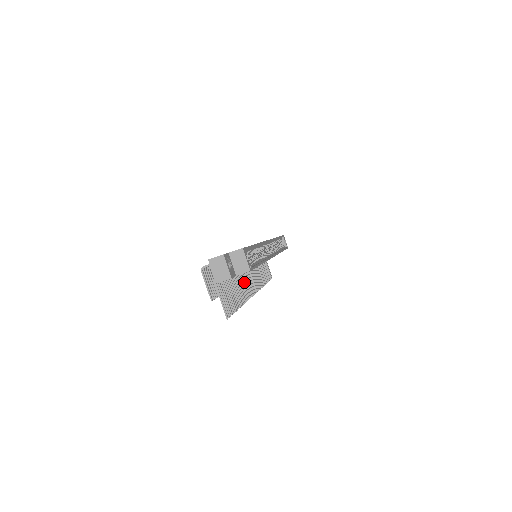
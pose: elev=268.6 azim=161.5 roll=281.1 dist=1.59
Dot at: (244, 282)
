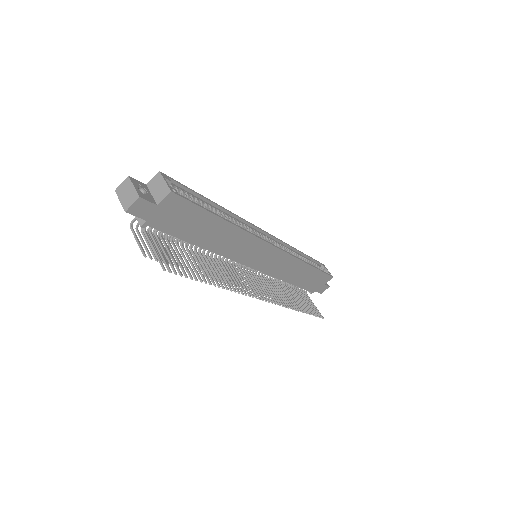
Dot at: (235, 277)
